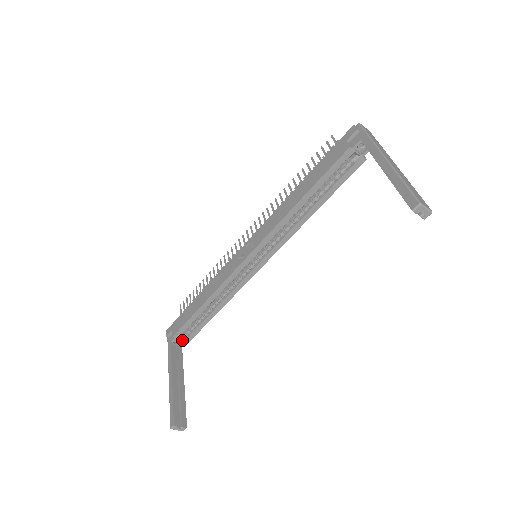
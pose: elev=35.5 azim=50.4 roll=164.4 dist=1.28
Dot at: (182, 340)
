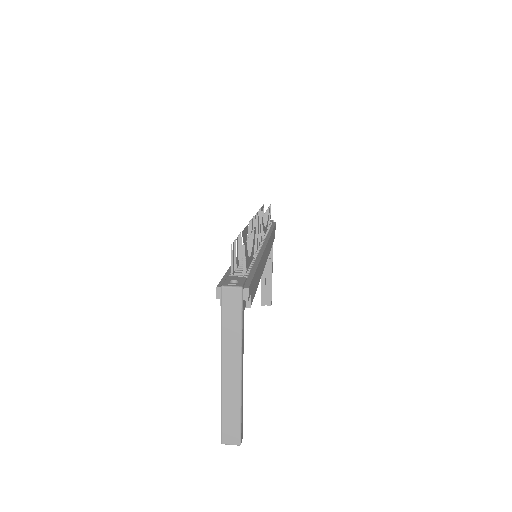
Dot at: occluded
